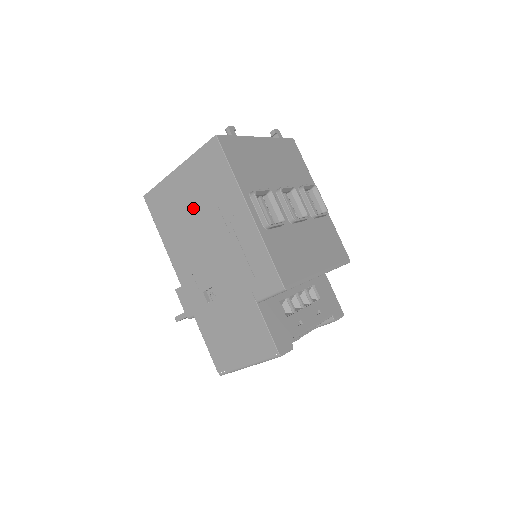
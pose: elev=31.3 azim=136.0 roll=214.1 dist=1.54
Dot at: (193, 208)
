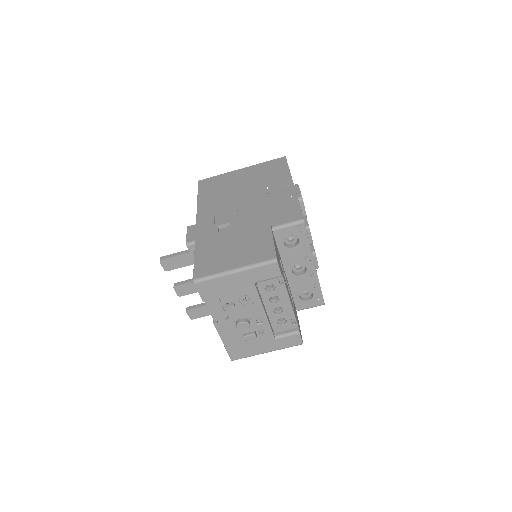
Dot at: (243, 184)
